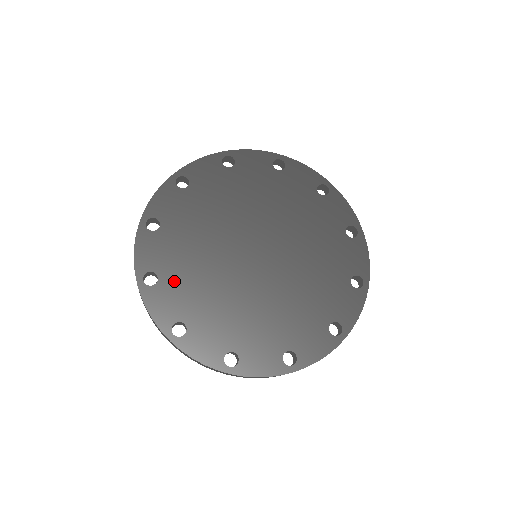
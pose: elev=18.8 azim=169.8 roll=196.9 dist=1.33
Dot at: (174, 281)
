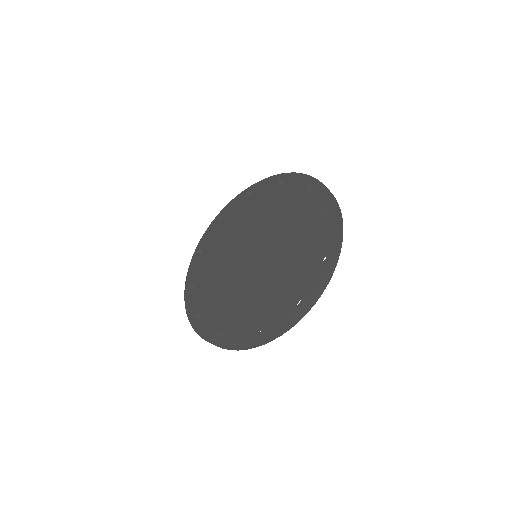
Dot at: (207, 257)
